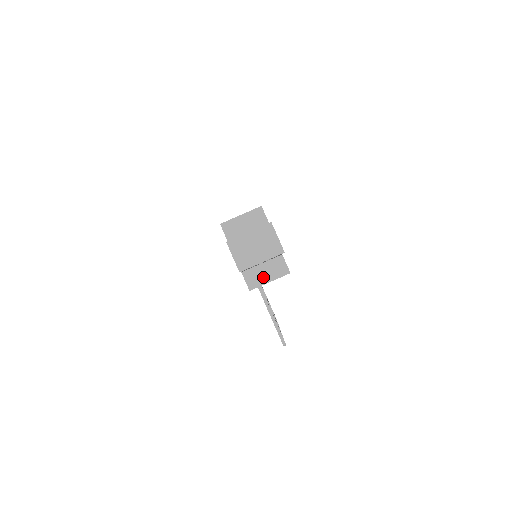
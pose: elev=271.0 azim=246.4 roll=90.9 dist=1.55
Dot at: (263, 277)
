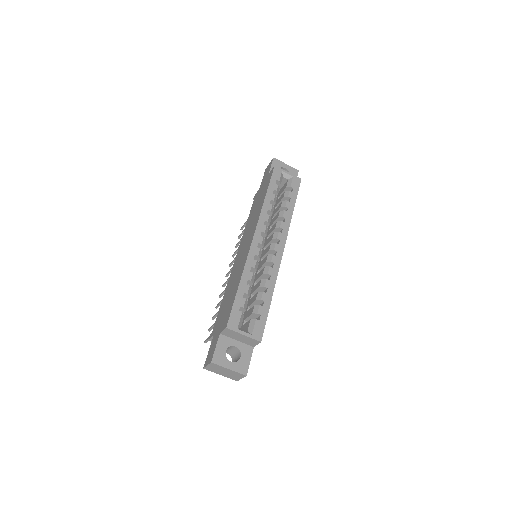
Dot at: occluded
